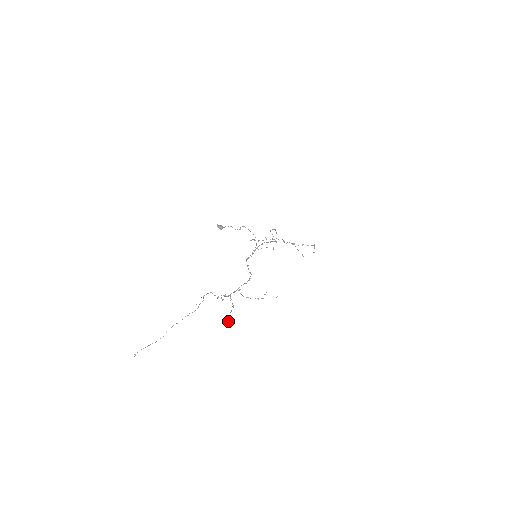
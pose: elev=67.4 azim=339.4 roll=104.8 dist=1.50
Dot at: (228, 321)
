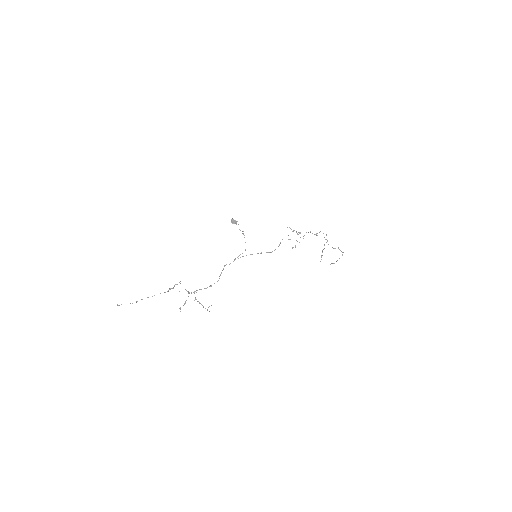
Dot at: (180, 311)
